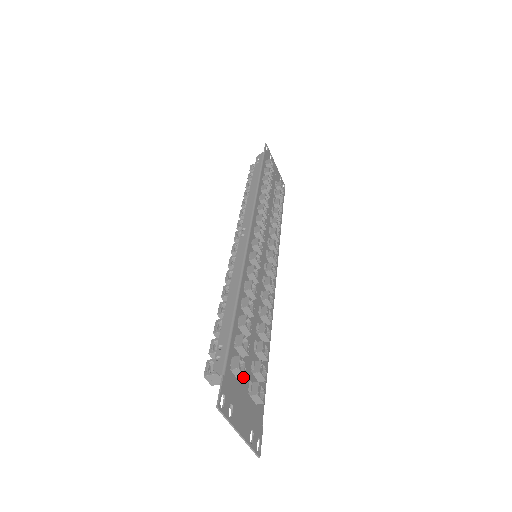
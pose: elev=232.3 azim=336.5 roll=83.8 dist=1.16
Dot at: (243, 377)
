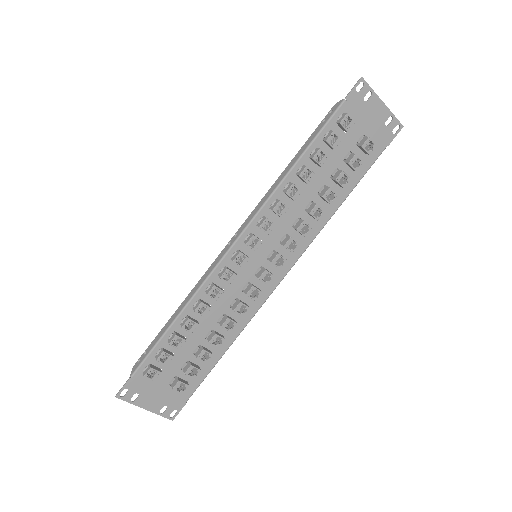
Dot at: (153, 380)
